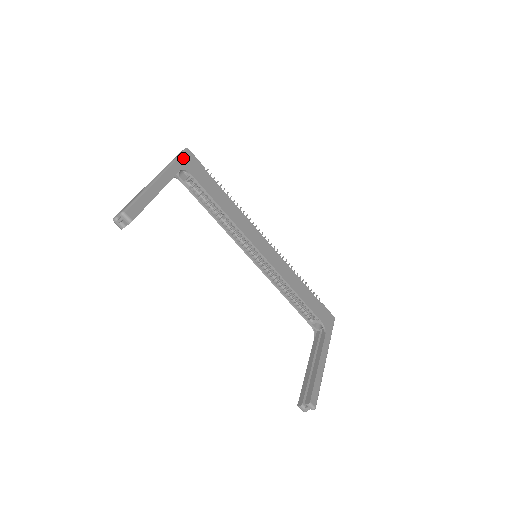
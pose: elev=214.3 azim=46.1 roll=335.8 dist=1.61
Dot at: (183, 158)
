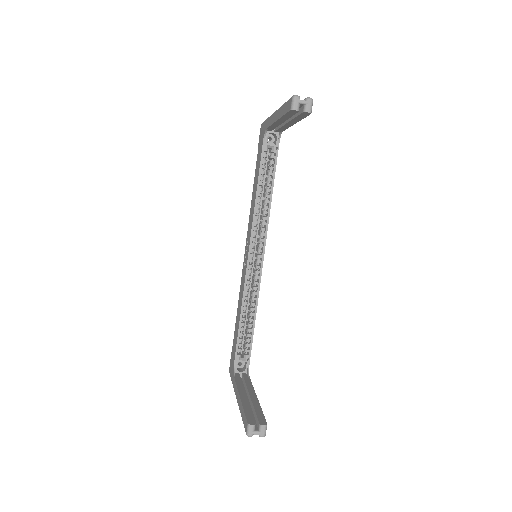
Dot at: occluded
